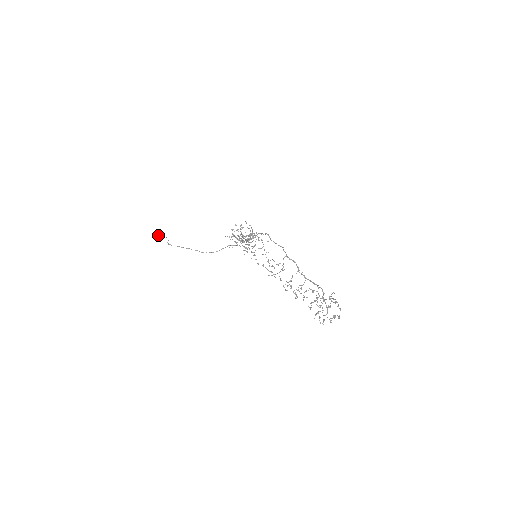
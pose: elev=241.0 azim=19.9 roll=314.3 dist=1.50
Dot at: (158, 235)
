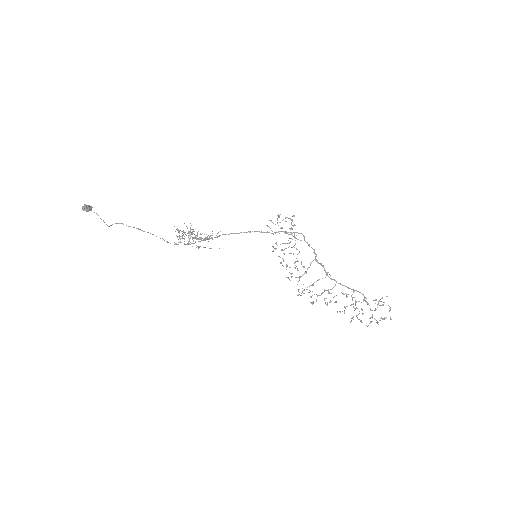
Dot at: (87, 207)
